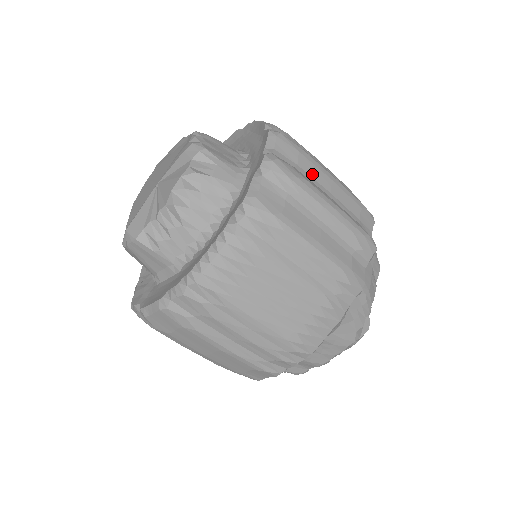
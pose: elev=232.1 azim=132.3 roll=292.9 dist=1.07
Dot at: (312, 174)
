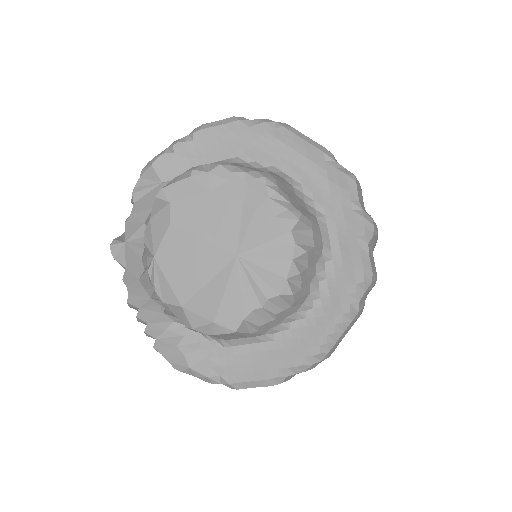
Dot at: occluded
